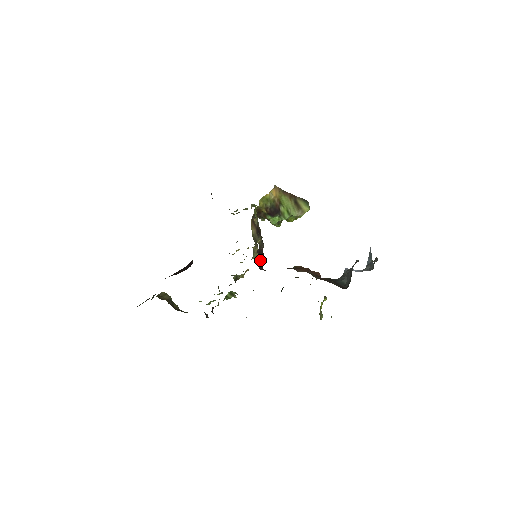
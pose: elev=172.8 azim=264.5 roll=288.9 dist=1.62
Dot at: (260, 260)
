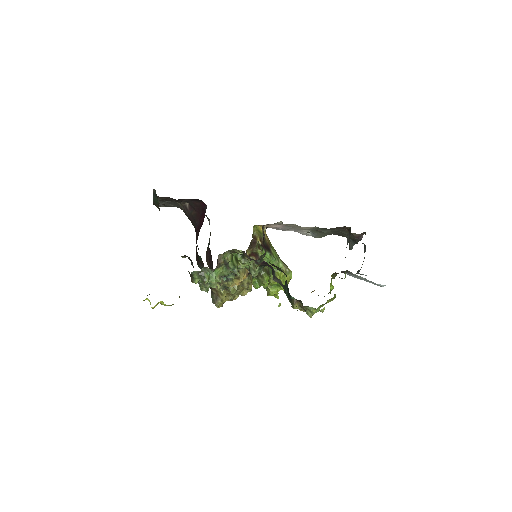
Dot at: occluded
